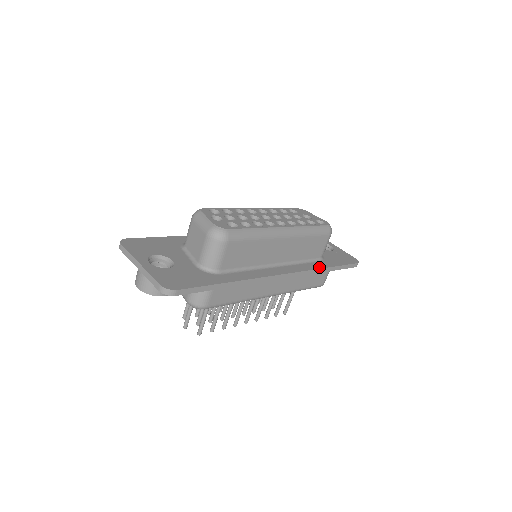
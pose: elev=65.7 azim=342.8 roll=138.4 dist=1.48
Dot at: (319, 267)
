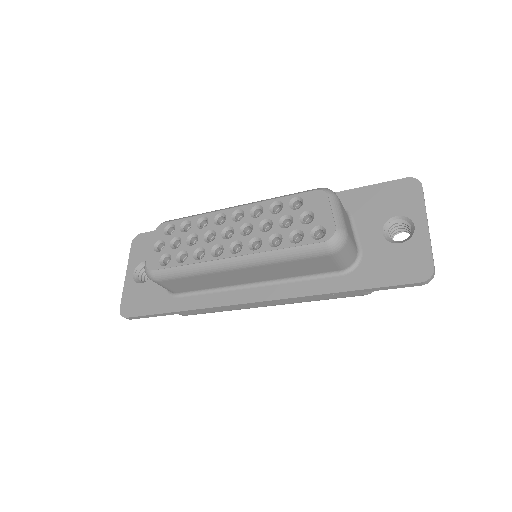
Dot at: (321, 291)
